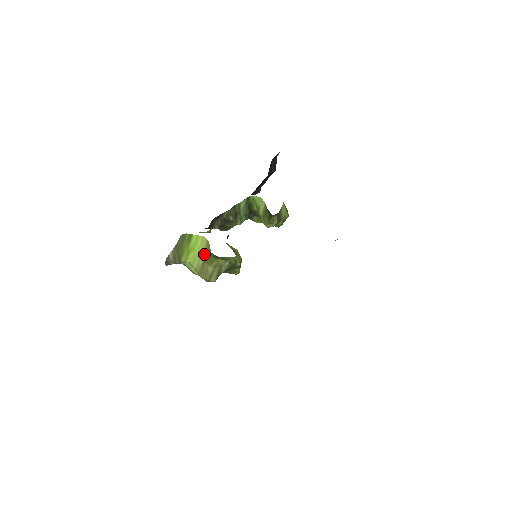
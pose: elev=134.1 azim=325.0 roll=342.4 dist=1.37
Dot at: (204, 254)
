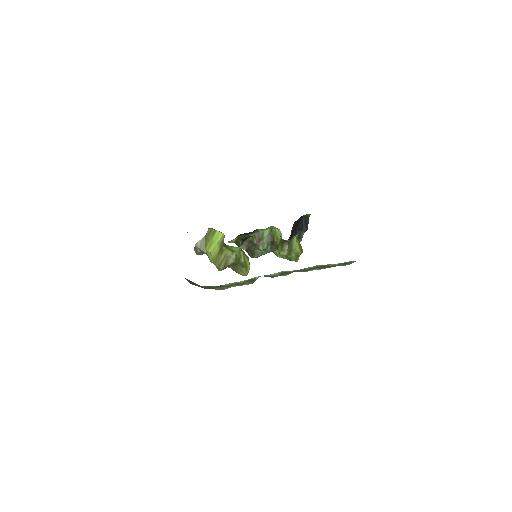
Dot at: (220, 245)
